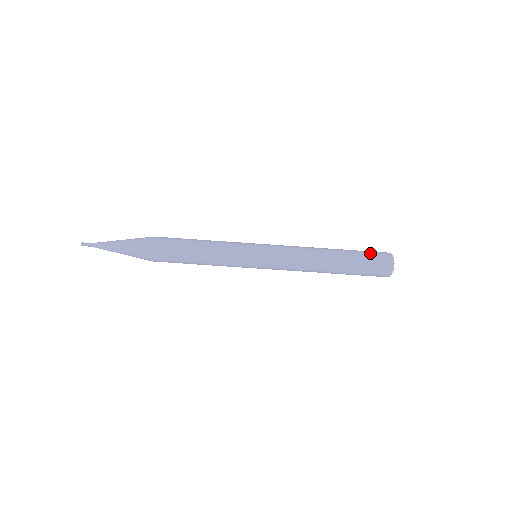
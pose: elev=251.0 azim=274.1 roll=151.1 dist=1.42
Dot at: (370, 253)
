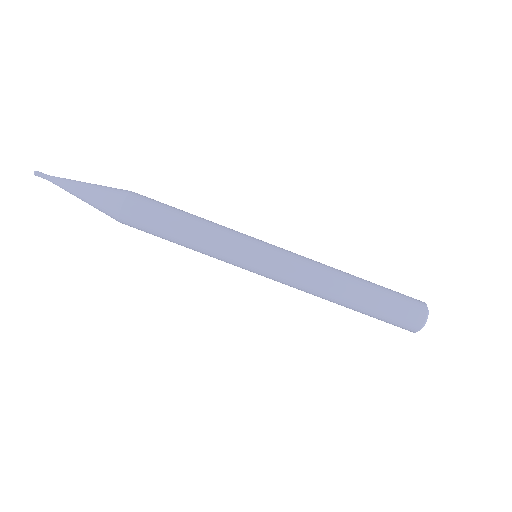
Dot at: (398, 292)
